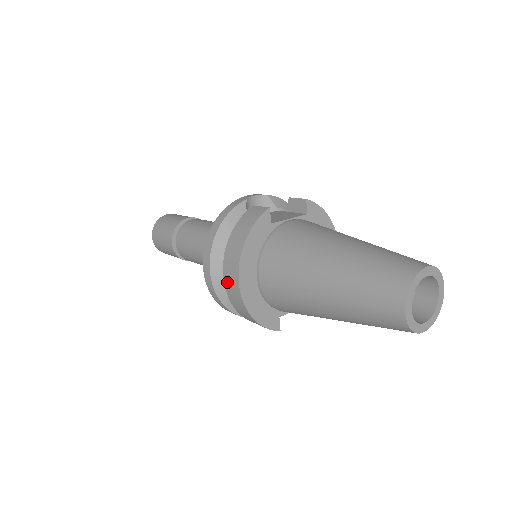
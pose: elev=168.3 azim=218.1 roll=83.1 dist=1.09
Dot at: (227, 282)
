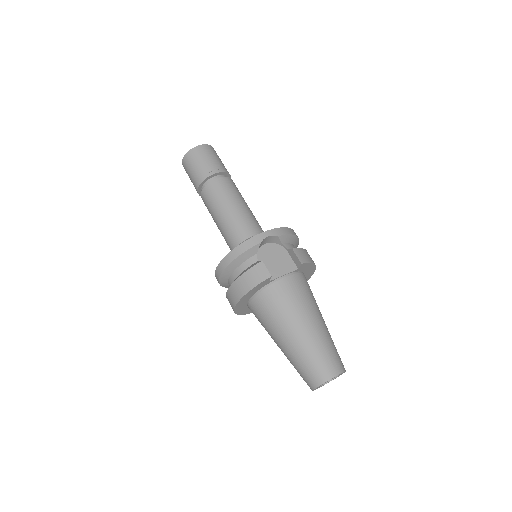
Dot at: (228, 297)
